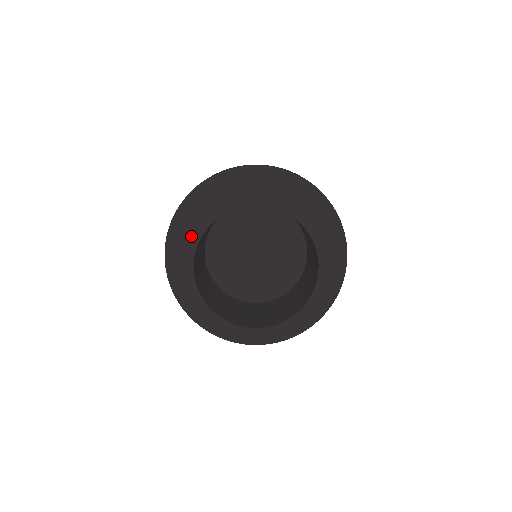
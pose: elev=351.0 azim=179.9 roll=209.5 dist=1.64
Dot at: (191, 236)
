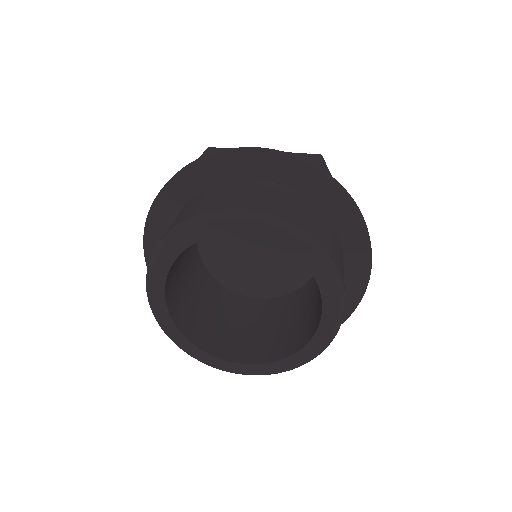
Dot at: (159, 262)
